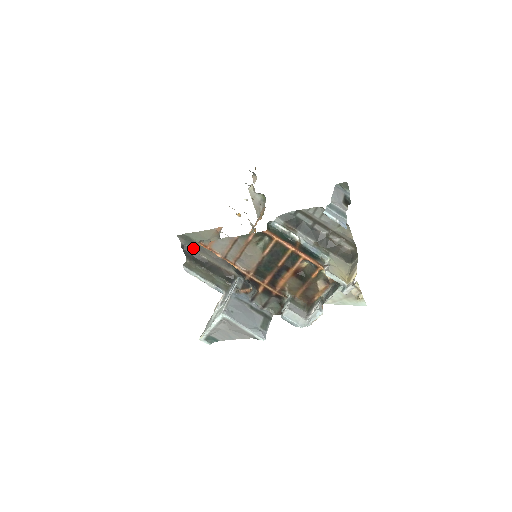
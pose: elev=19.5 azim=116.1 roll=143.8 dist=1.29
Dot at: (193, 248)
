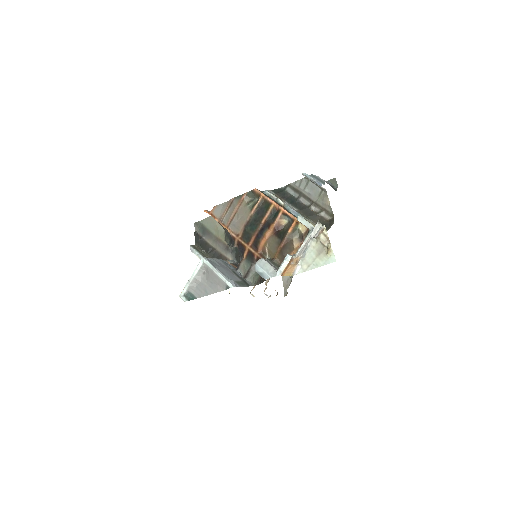
Dot at: (203, 235)
